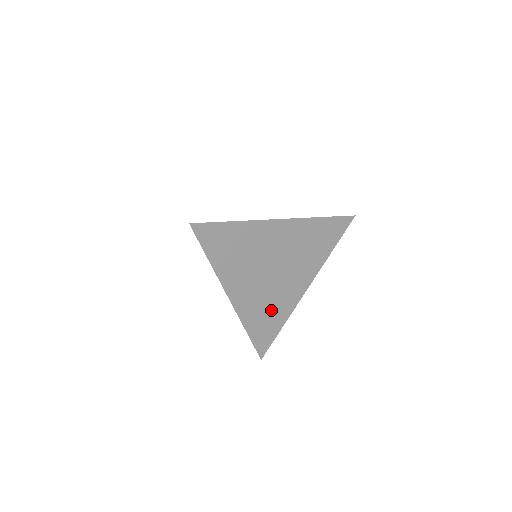
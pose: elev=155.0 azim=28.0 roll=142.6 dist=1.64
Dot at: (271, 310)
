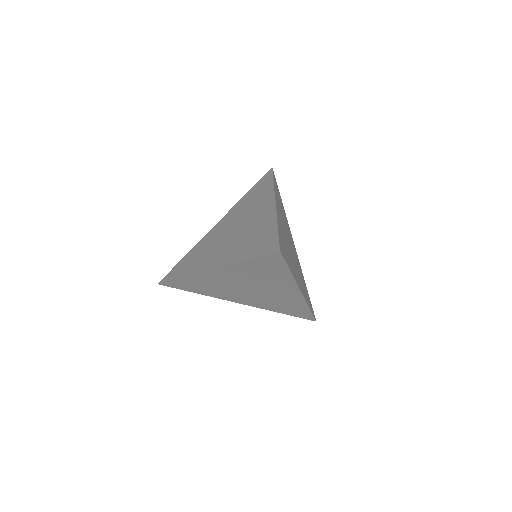
Dot at: (283, 304)
